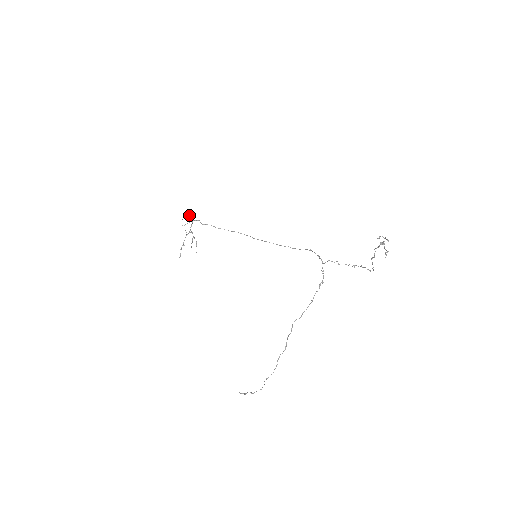
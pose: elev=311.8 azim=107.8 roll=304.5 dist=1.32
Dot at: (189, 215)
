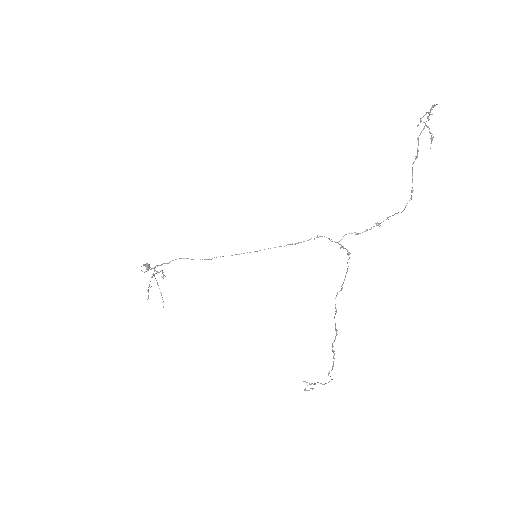
Dot at: (148, 265)
